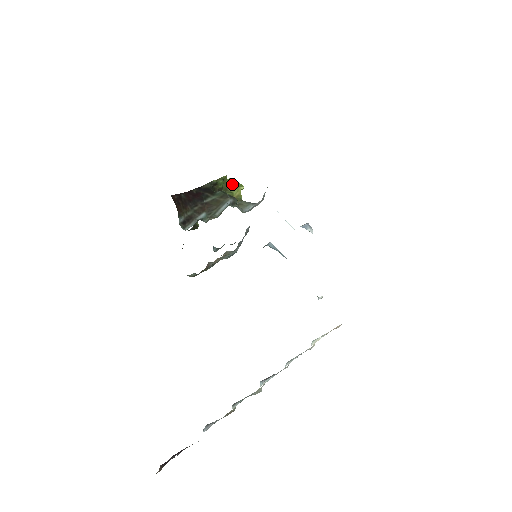
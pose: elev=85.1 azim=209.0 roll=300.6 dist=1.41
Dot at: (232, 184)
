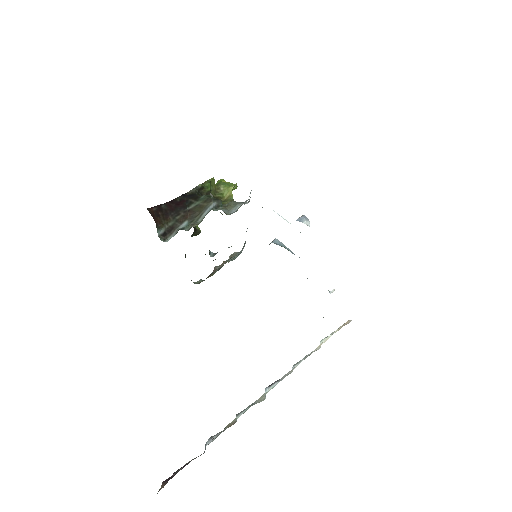
Dot at: (222, 185)
